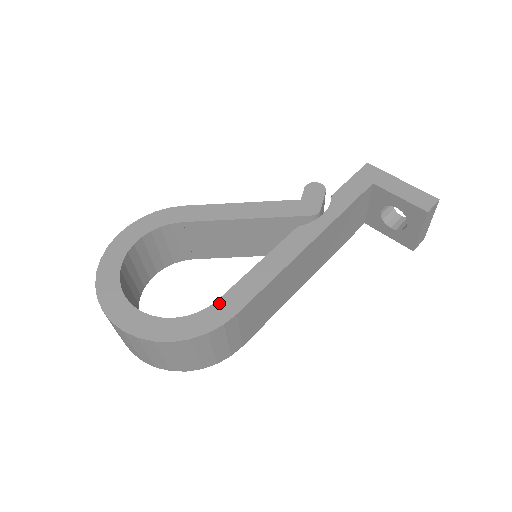
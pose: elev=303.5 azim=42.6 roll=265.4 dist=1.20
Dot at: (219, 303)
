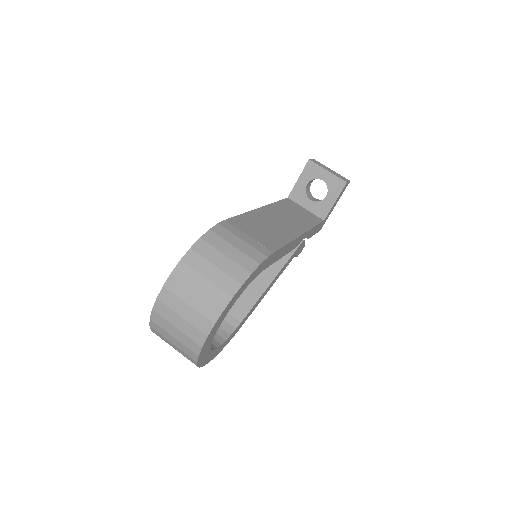
Dot at: occluded
